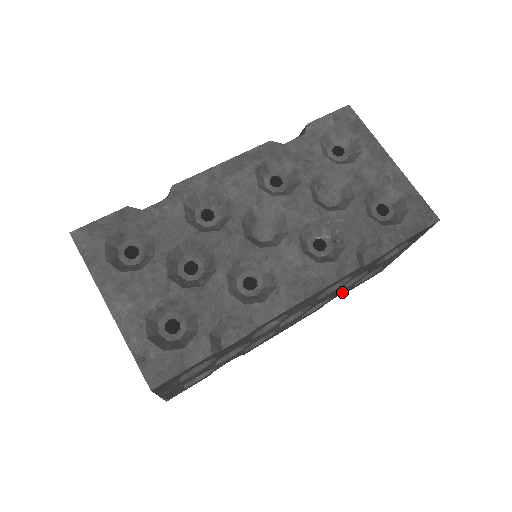
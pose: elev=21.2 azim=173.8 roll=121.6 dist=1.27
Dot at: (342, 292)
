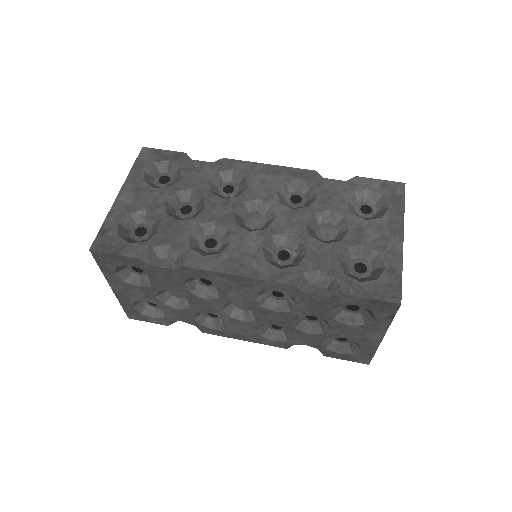
Dot at: (309, 342)
